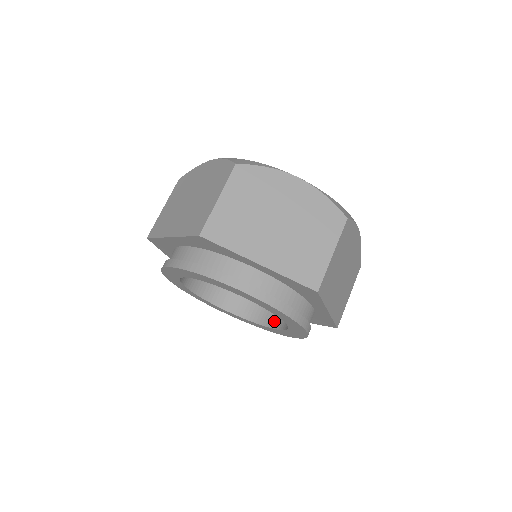
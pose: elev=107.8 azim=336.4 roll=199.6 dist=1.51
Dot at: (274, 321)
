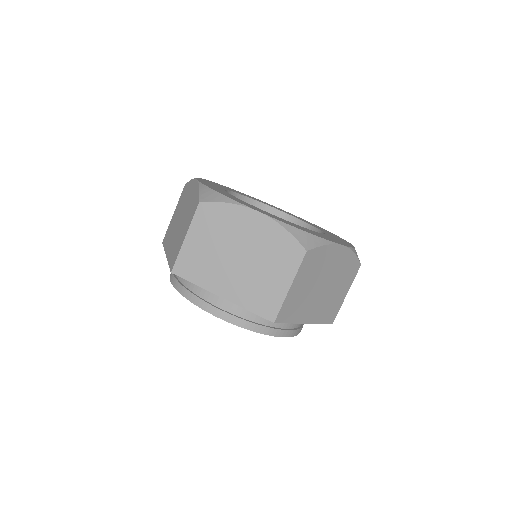
Dot at: occluded
